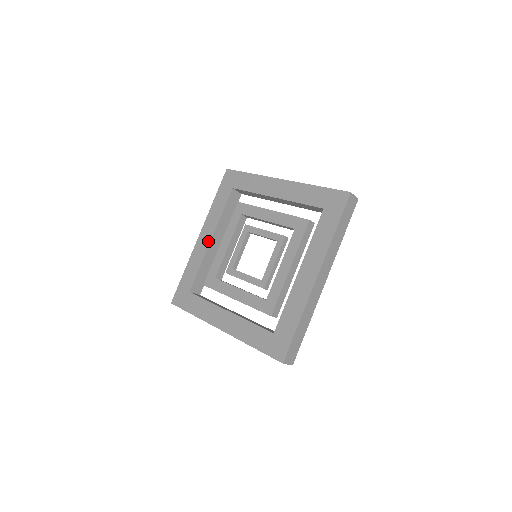
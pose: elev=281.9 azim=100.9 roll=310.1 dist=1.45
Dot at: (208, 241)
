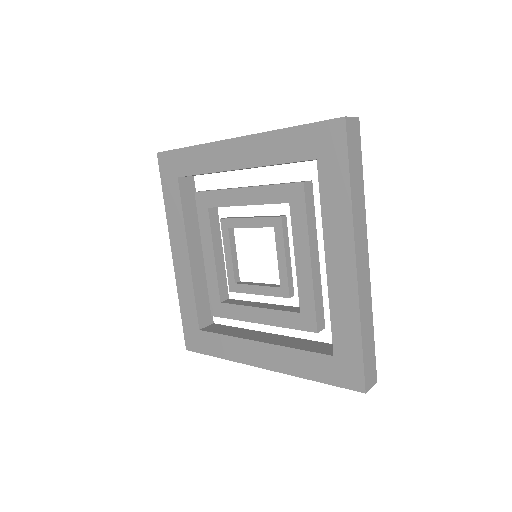
Dot at: (234, 165)
